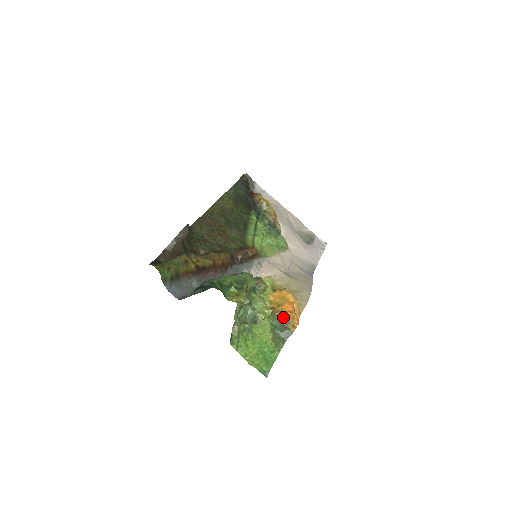
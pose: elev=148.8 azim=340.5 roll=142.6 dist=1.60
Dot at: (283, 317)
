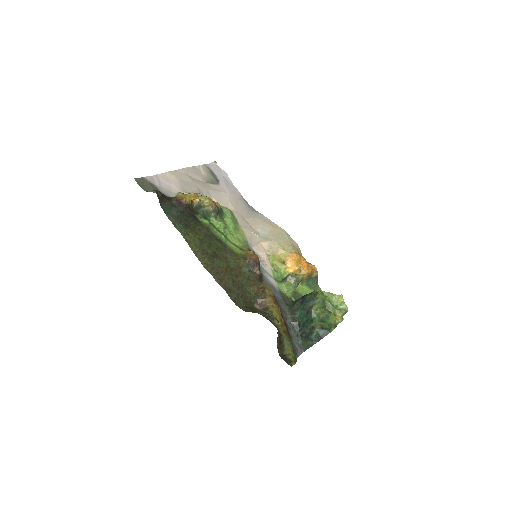
Dot at: (309, 275)
